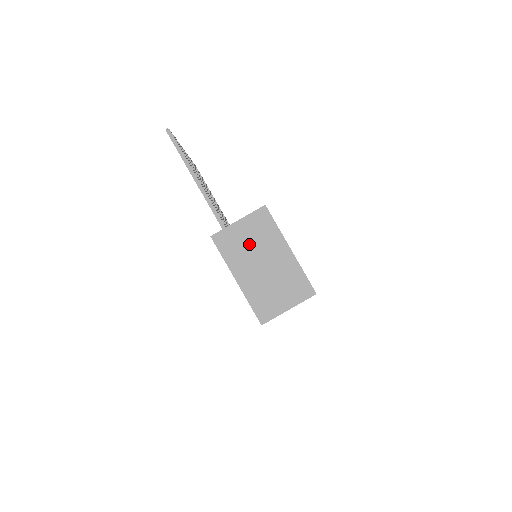
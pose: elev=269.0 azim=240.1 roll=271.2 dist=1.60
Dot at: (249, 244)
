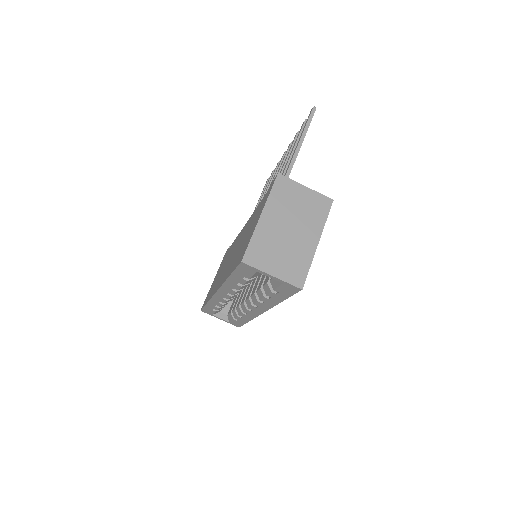
Dot at: (296, 207)
